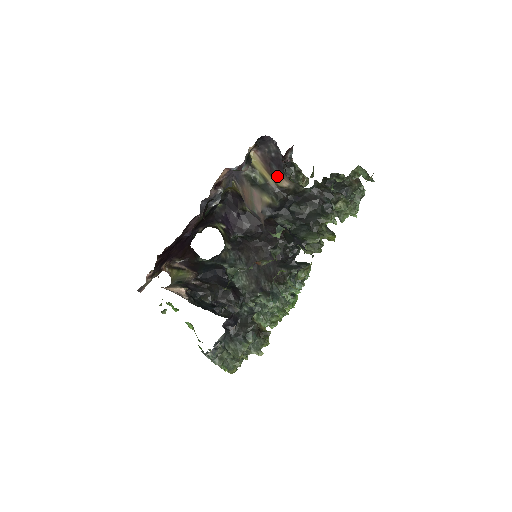
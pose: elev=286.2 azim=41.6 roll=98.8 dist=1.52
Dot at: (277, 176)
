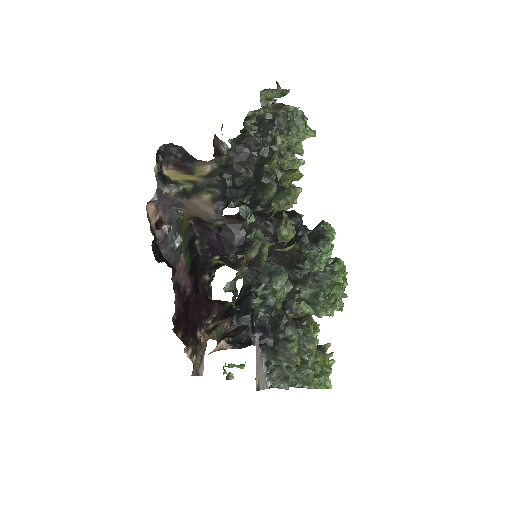
Dot at: (196, 169)
